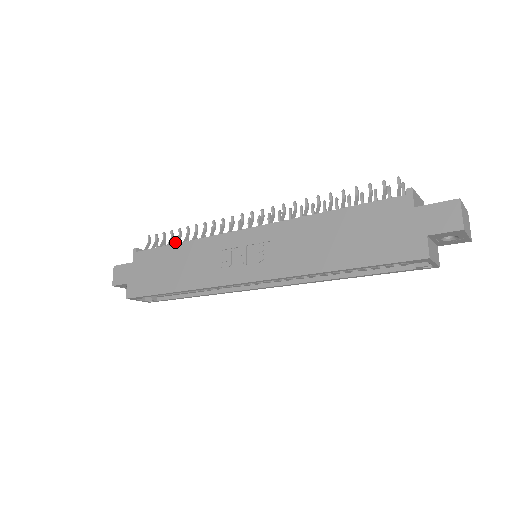
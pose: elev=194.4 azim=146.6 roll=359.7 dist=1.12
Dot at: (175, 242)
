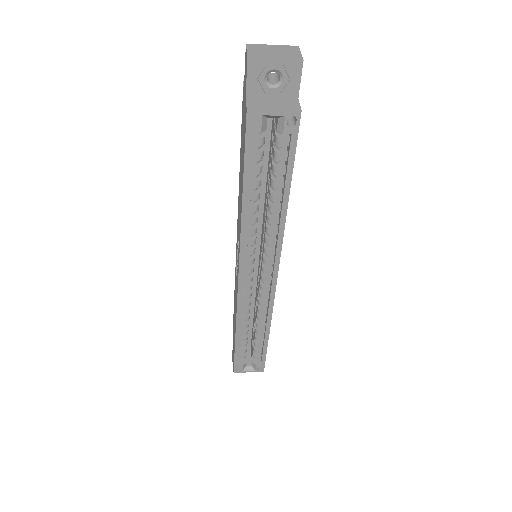
Dot at: occluded
